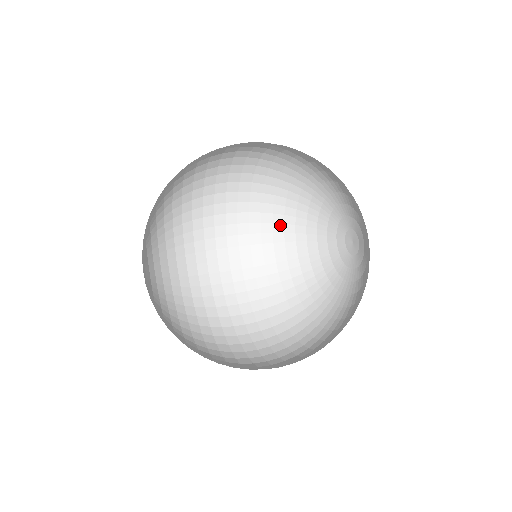
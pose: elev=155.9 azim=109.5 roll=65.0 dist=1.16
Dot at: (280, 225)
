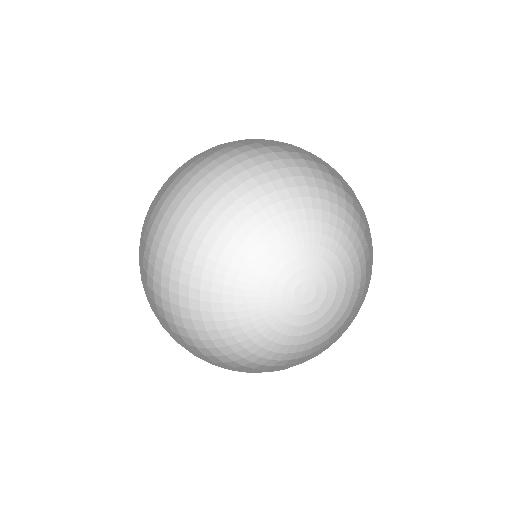
Dot at: (251, 356)
